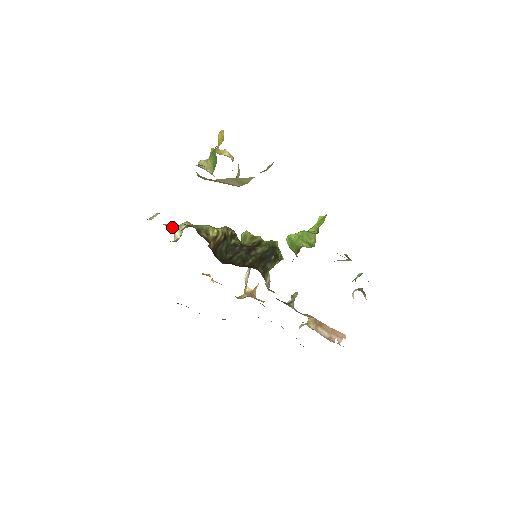
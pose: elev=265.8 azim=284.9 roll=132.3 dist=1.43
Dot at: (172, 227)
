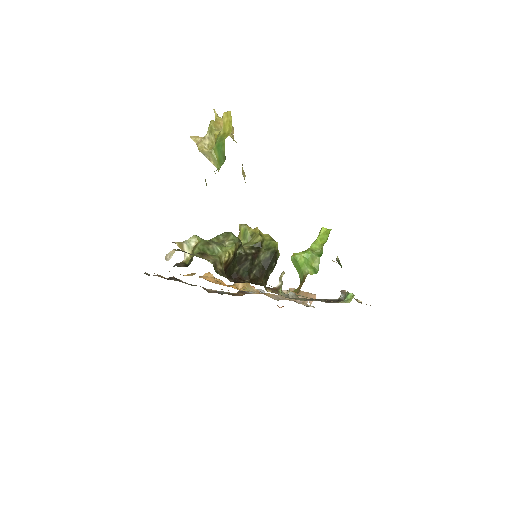
Dot at: (181, 245)
